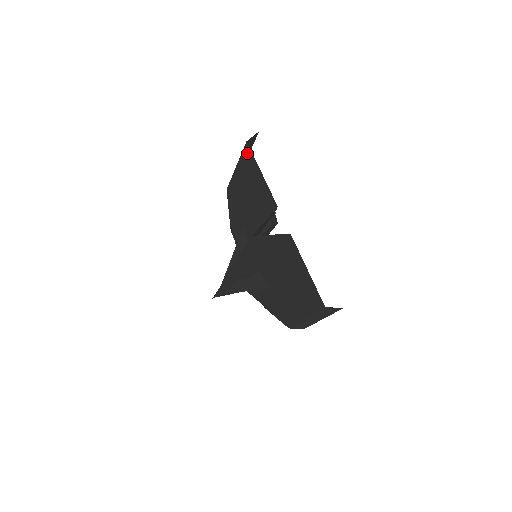
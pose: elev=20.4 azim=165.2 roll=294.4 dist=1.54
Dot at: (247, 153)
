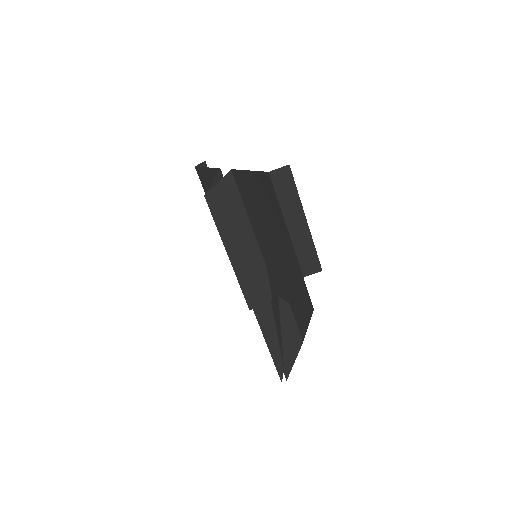
Dot at: (200, 175)
